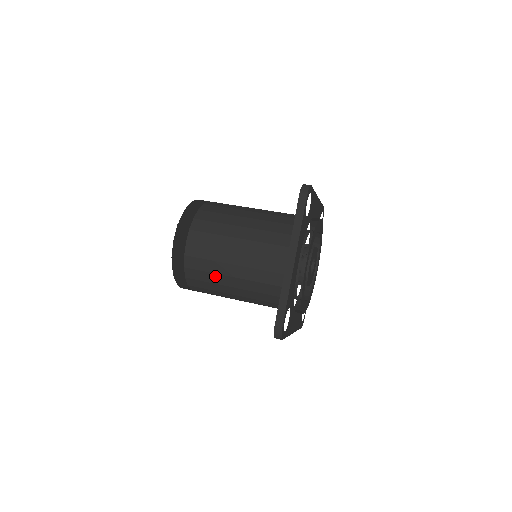
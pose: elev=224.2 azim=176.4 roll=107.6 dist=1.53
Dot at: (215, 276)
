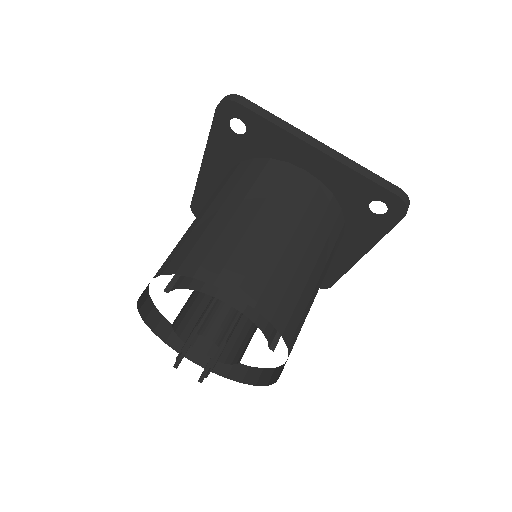
Dot at: occluded
